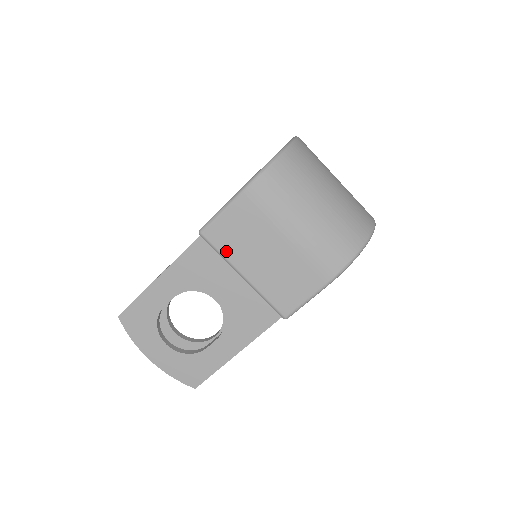
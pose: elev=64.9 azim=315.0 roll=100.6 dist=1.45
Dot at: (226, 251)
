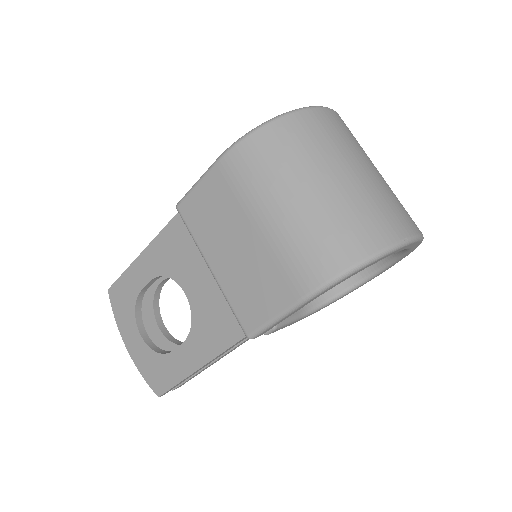
Dot at: (197, 233)
